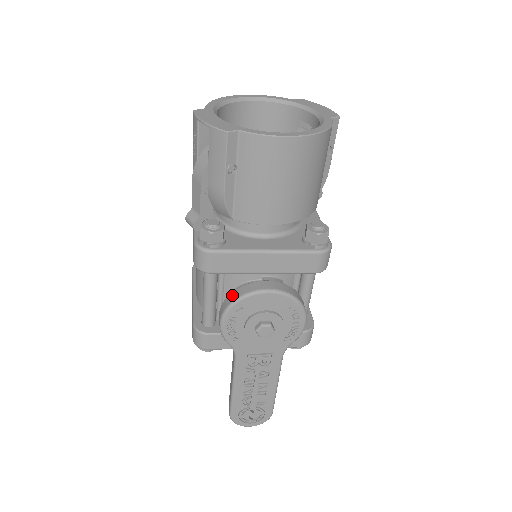
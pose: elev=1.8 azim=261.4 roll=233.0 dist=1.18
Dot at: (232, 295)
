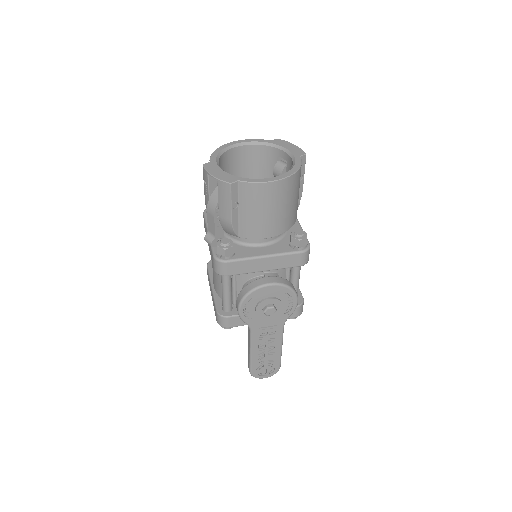
Dot at: (244, 290)
